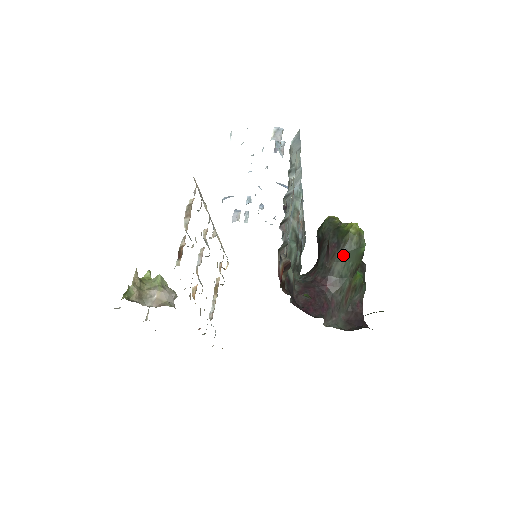
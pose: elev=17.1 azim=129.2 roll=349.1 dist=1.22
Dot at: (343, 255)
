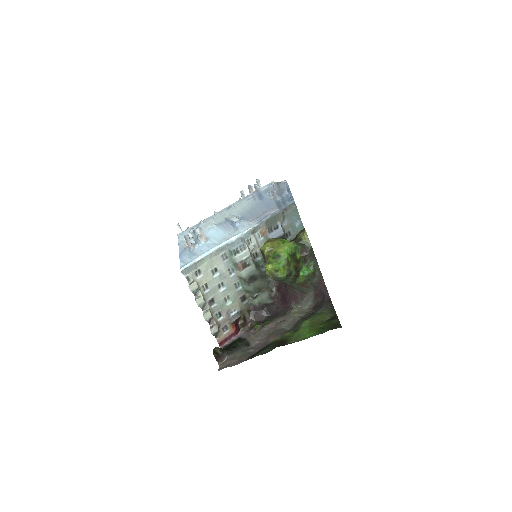
Dot at: occluded
